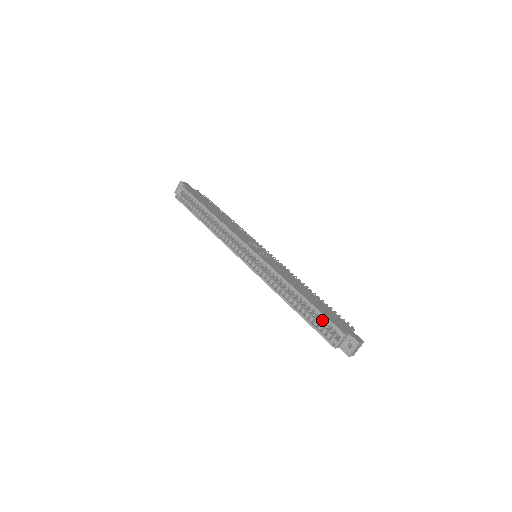
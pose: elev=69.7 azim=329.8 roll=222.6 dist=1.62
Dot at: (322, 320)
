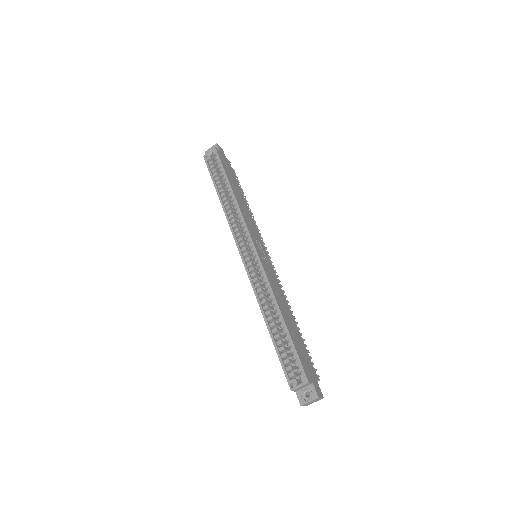
Dot at: occluded
